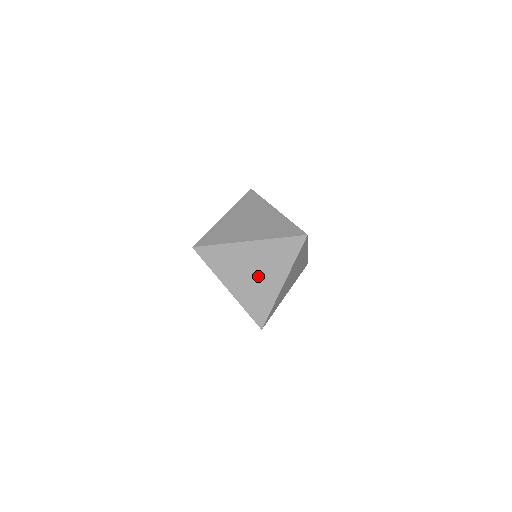
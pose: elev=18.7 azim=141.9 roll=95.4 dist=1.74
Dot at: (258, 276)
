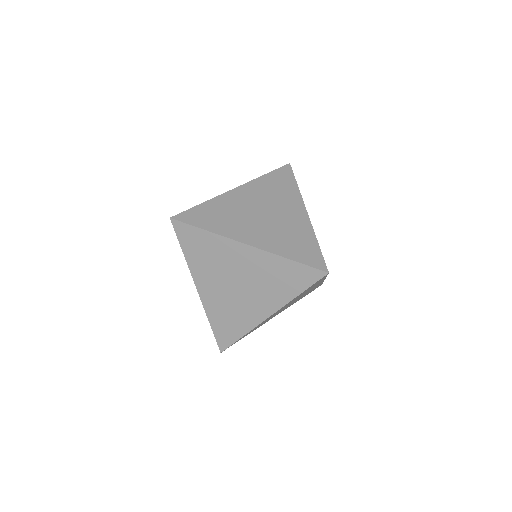
Dot at: occluded
